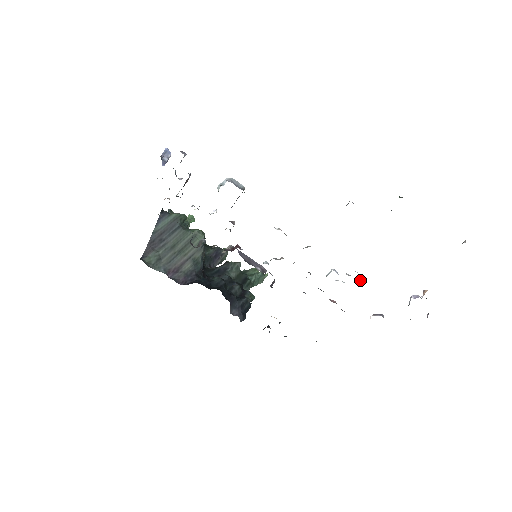
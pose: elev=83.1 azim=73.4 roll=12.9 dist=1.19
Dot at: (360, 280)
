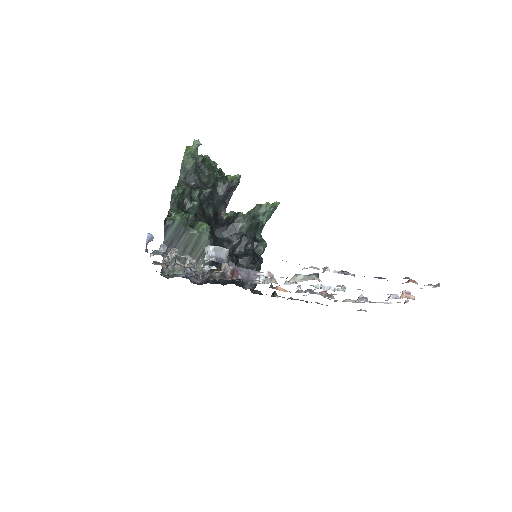
Dot at: (345, 288)
